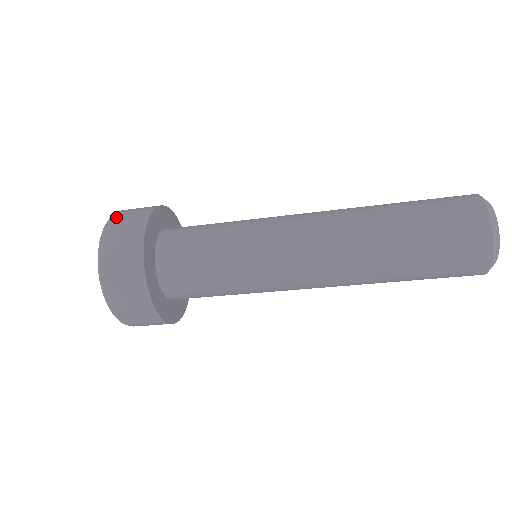
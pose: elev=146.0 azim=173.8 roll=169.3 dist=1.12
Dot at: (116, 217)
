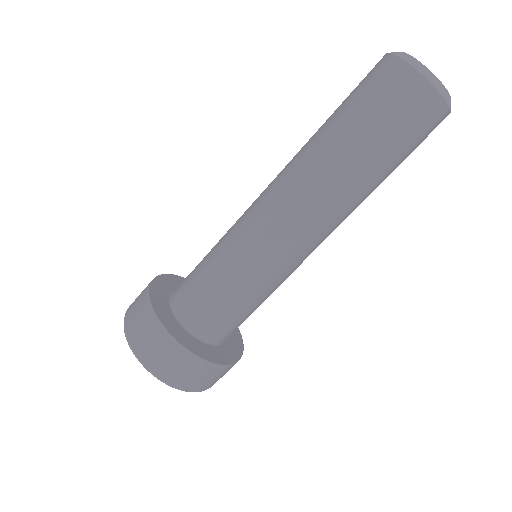
Dot at: (129, 307)
